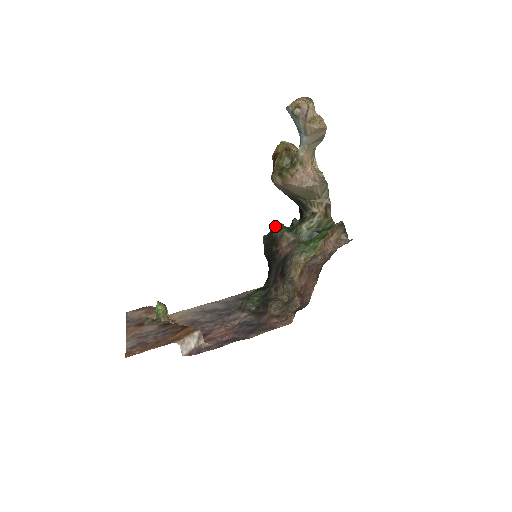
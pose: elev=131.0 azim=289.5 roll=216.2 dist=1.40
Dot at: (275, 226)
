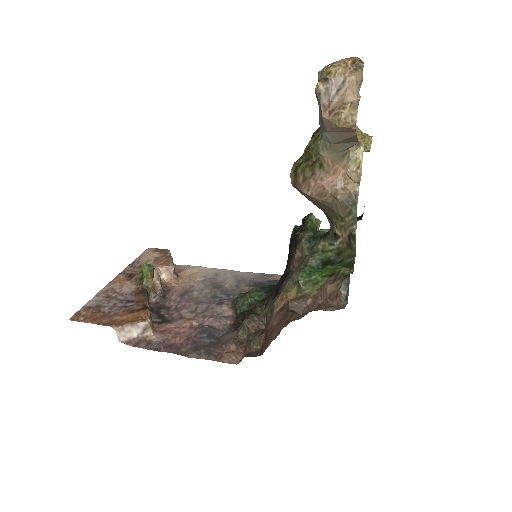
Dot at: (305, 222)
